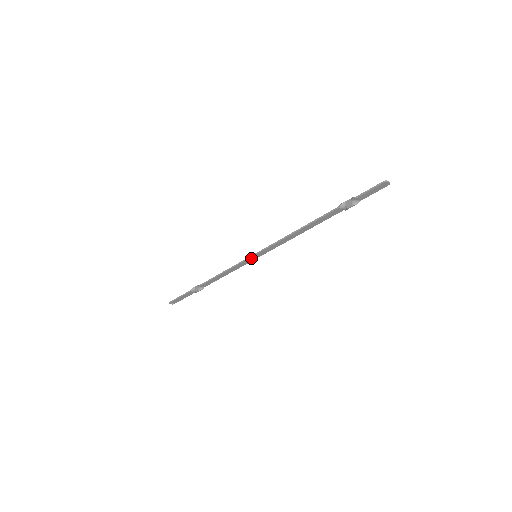
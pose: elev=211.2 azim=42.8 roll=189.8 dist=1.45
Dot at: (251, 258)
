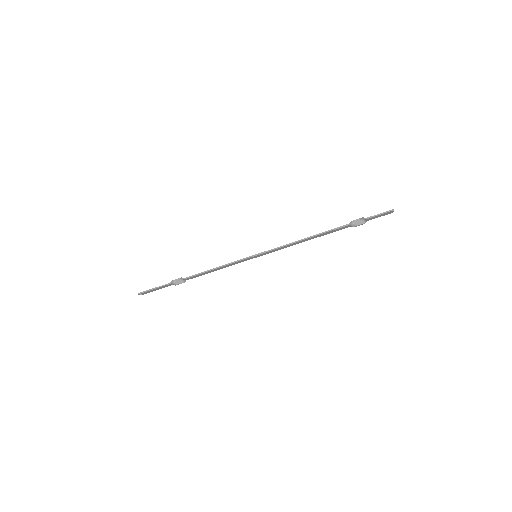
Dot at: (251, 257)
